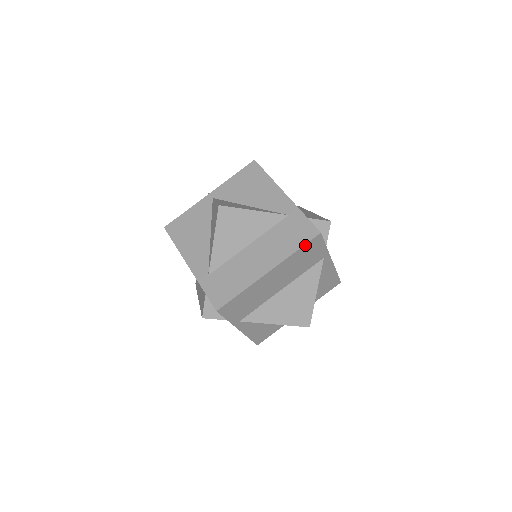
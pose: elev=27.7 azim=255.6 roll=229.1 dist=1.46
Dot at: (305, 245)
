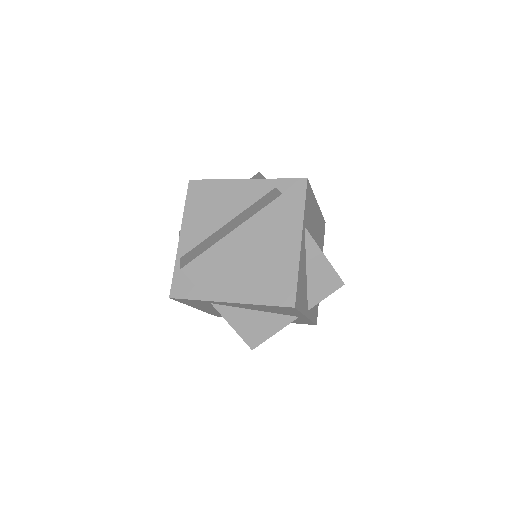
Dot at: (323, 218)
